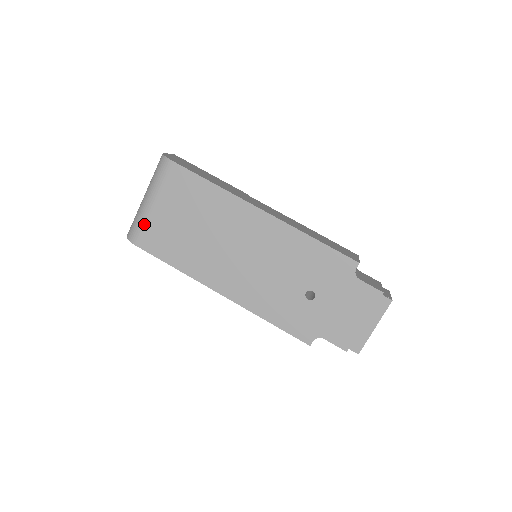
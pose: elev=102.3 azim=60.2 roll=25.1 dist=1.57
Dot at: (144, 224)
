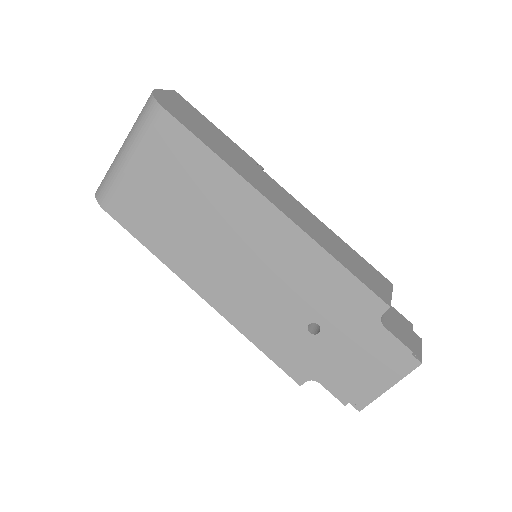
Dot at: (116, 184)
